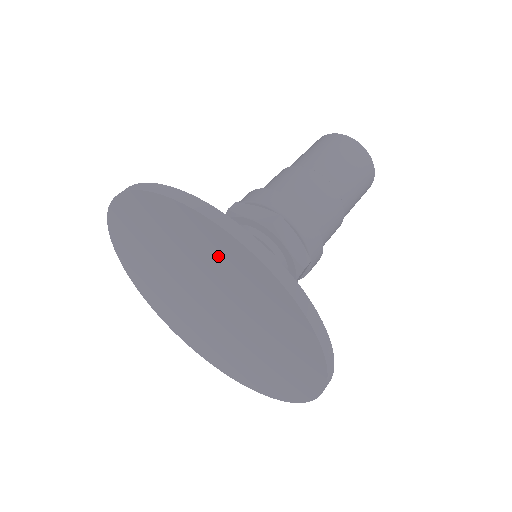
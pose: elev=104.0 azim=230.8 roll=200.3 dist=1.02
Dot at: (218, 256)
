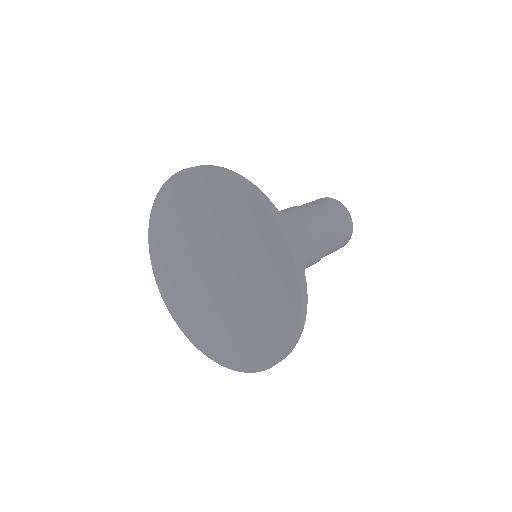
Dot at: (230, 208)
